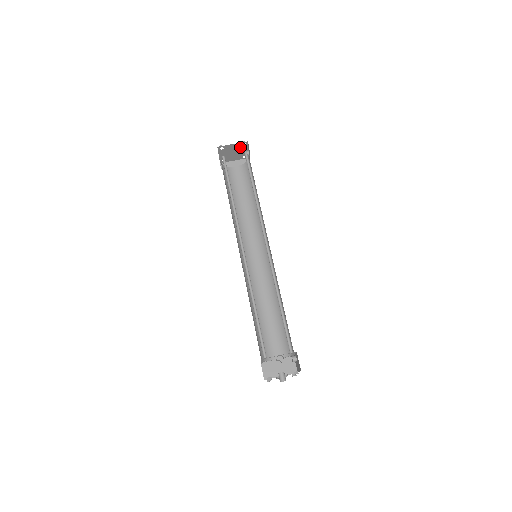
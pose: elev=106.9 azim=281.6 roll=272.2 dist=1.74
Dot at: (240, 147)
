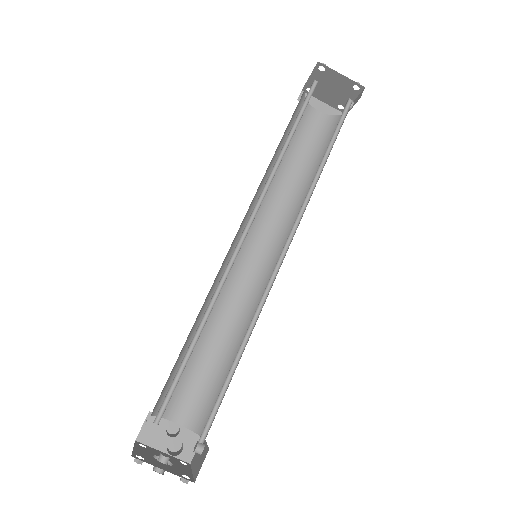
Dot at: (347, 87)
